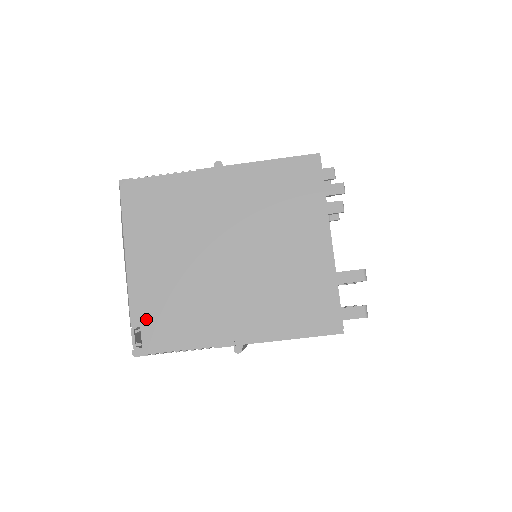
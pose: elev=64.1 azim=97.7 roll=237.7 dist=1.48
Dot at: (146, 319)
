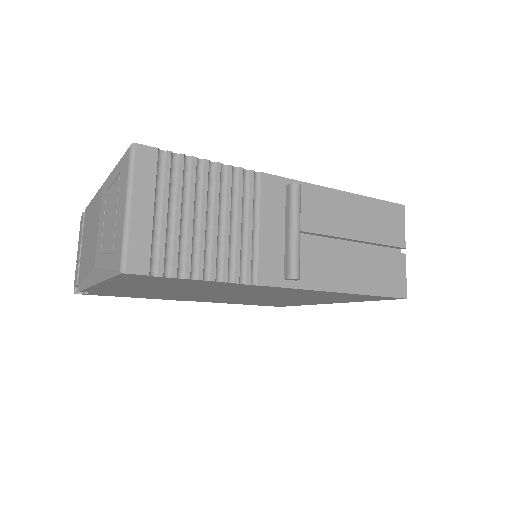
Dot at: occluded
